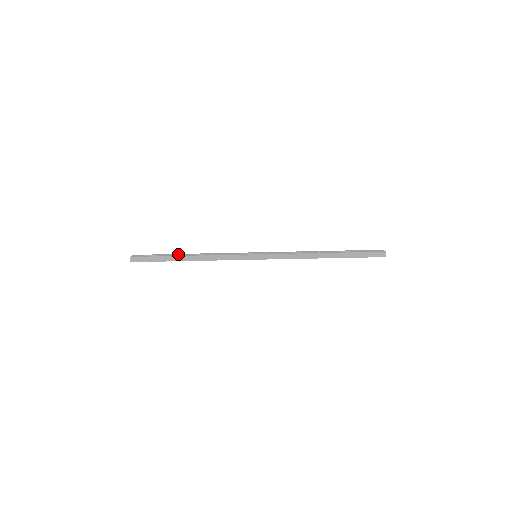
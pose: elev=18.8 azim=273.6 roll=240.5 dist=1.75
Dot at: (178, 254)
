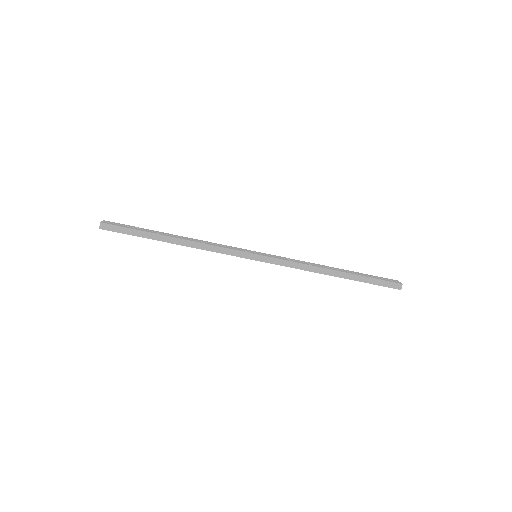
Dot at: (162, 232)
